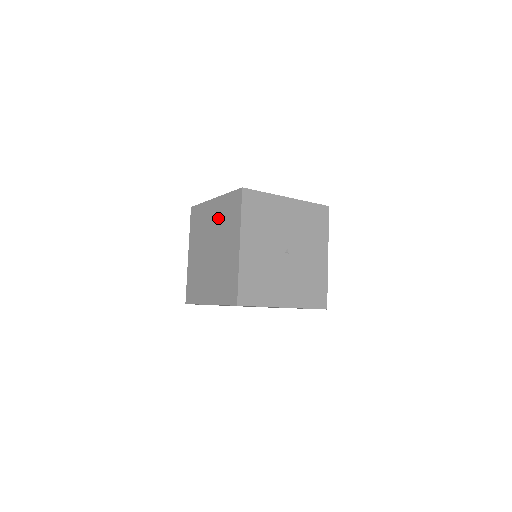
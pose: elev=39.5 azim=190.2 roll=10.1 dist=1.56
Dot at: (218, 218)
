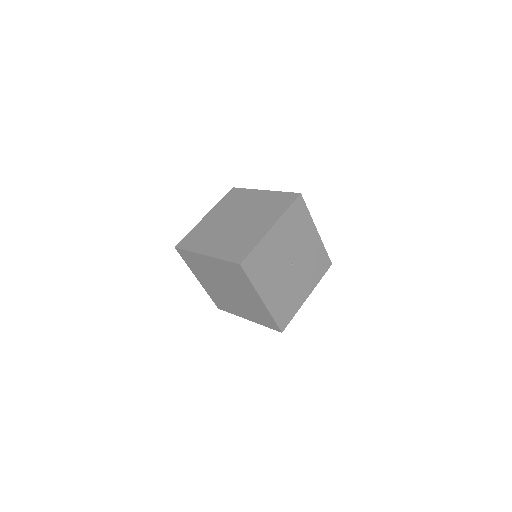
Dot at: (260, 203)
